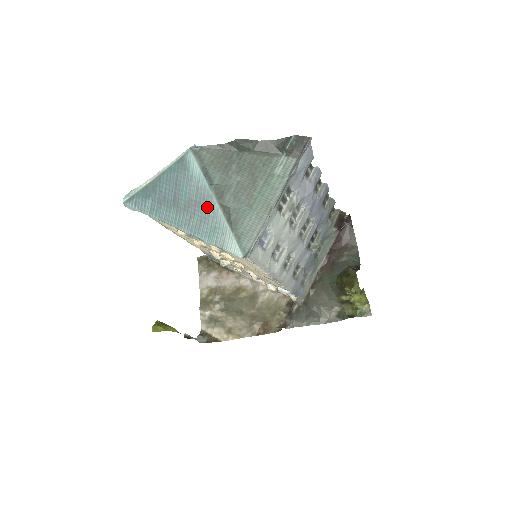
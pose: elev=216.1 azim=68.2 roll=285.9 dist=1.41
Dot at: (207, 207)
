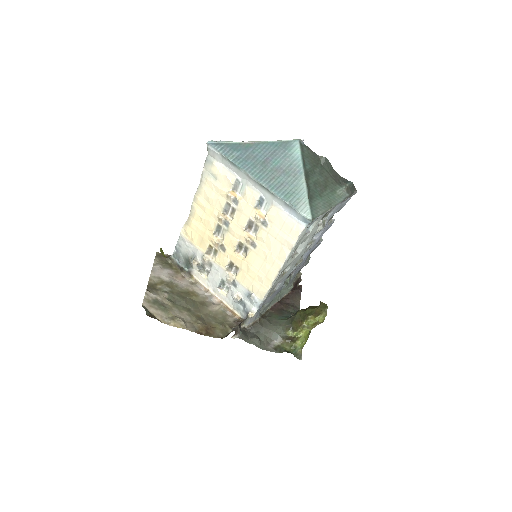
Dot at: (293, 178)
